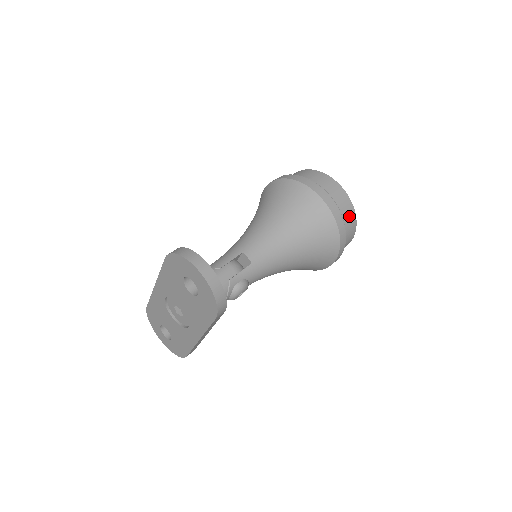
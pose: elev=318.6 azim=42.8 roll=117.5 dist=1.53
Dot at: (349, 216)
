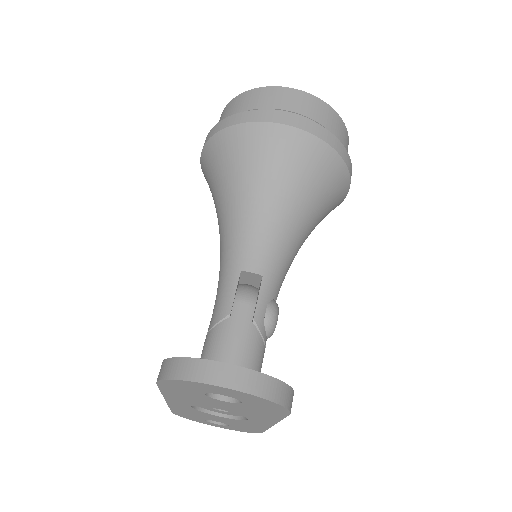
Dot at: (332, 121)
